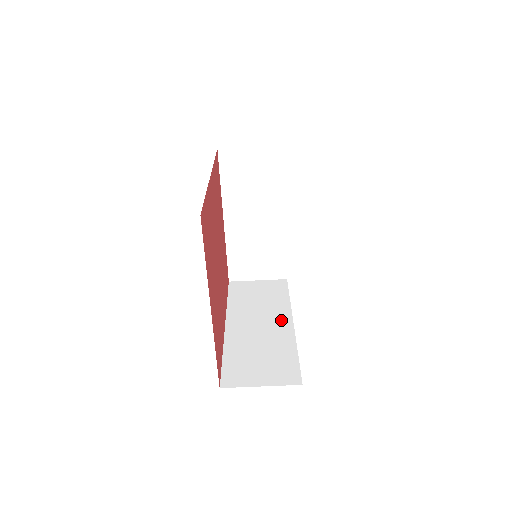
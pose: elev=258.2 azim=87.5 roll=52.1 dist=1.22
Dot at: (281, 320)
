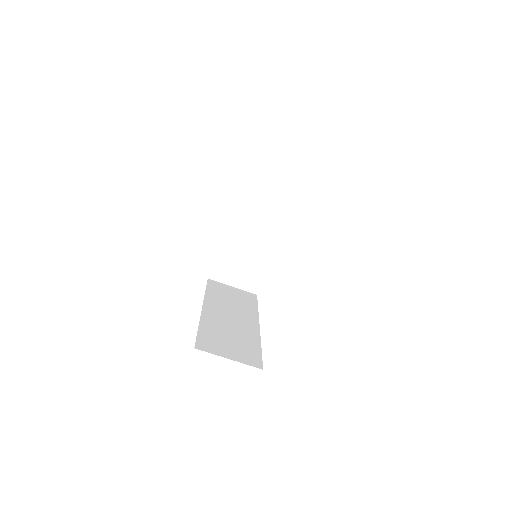
Dot at: (250, 321)
